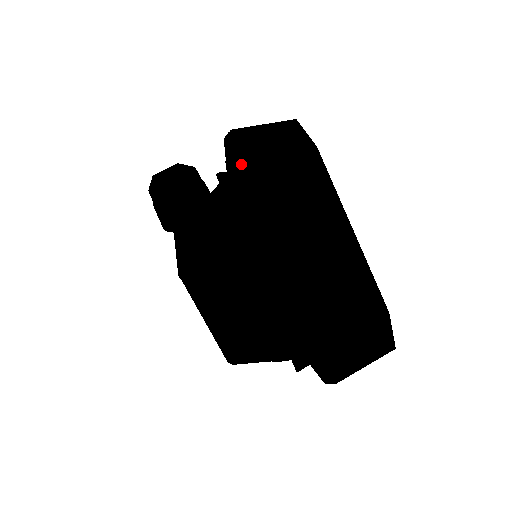
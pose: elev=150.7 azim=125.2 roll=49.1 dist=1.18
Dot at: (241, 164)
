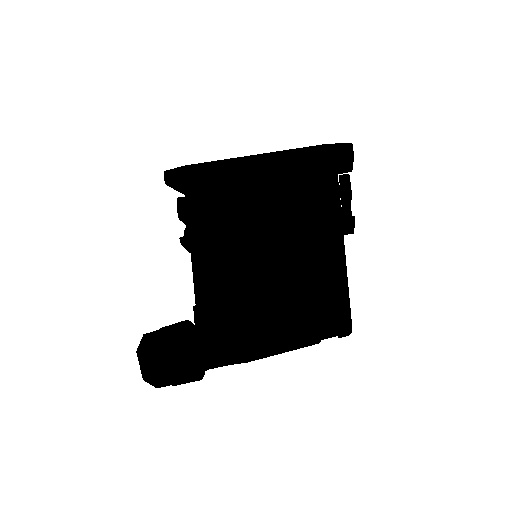
Dot at: (187, 167)
